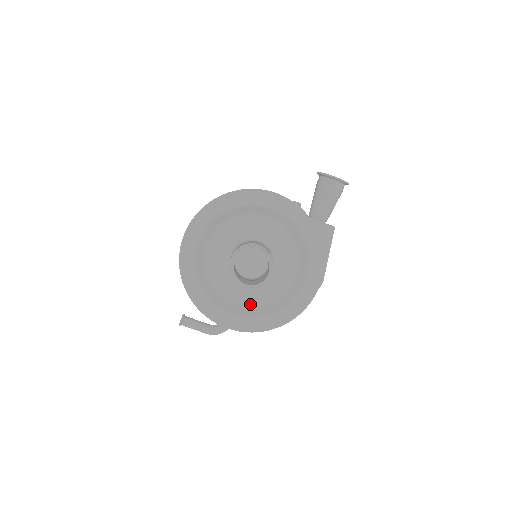
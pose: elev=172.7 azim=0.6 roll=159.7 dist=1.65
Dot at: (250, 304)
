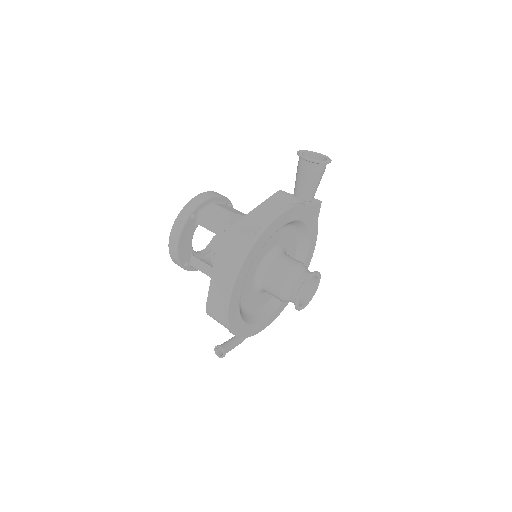
Dot at: (269, 300)
